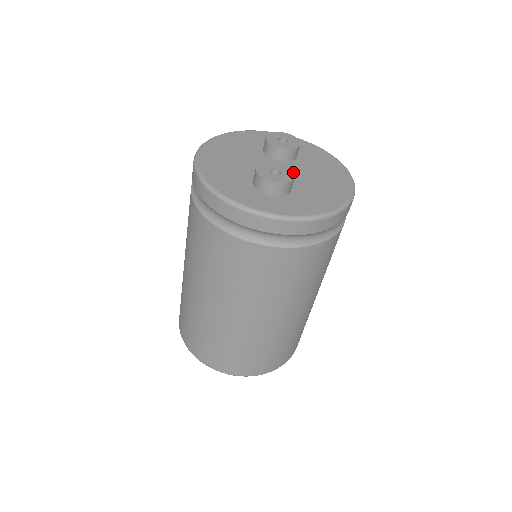
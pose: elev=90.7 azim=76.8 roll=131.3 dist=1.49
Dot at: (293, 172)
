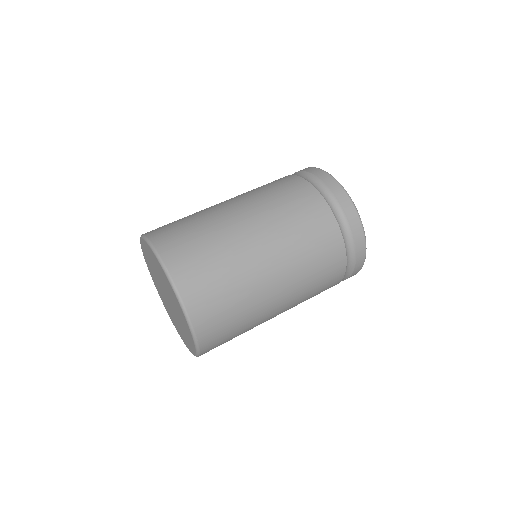
Dot at: occluded
